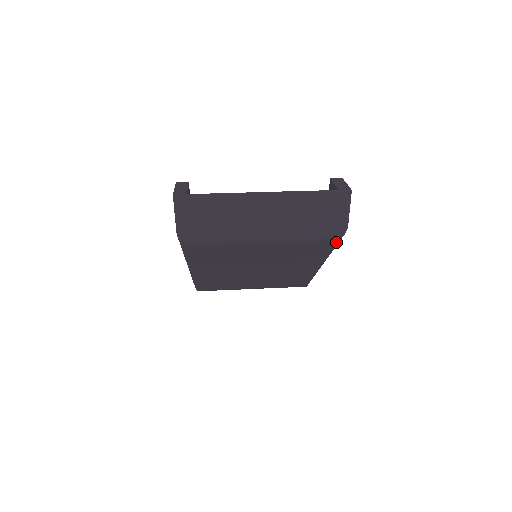
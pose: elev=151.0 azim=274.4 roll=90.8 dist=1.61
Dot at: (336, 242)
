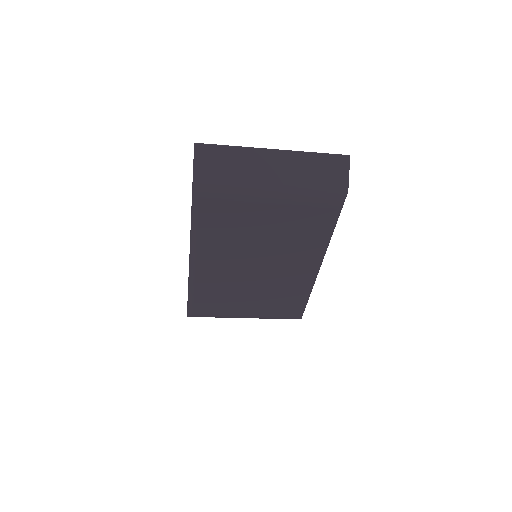
Dot at: (337, 211)
